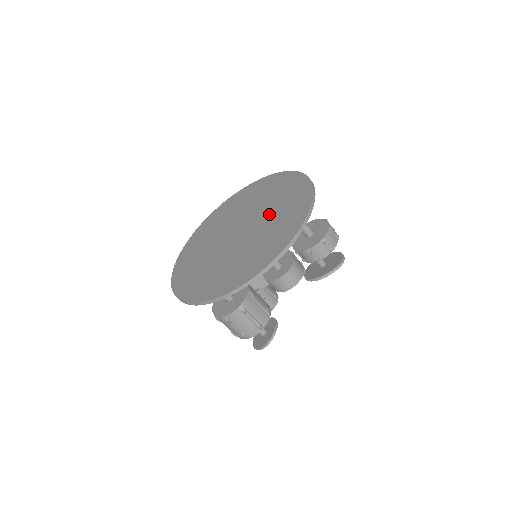
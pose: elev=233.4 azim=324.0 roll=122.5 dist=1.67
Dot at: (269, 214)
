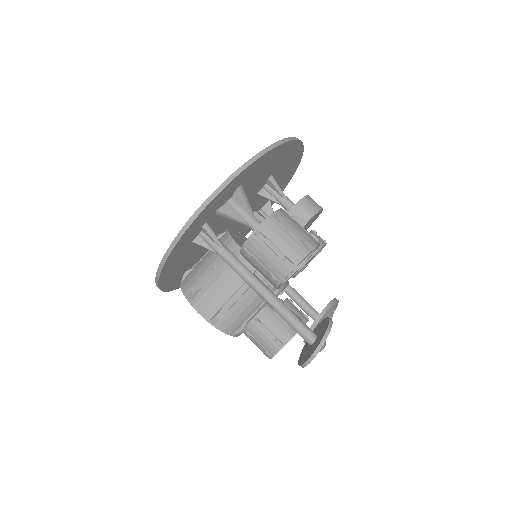
Dot at: occluded
